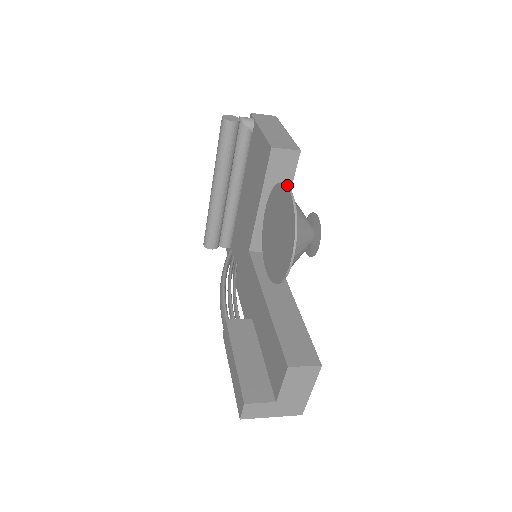
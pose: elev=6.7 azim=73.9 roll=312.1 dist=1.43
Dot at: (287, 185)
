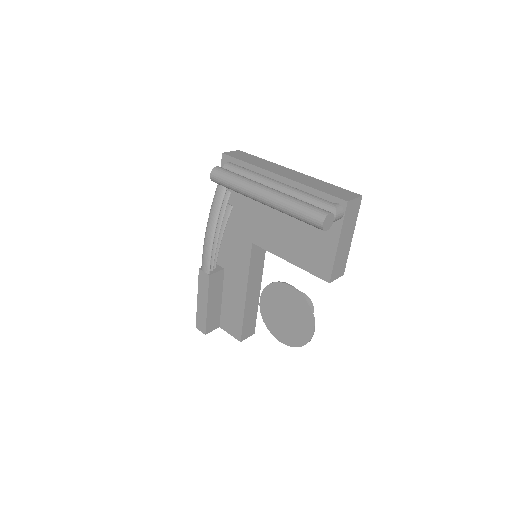
Dot at: occluded
